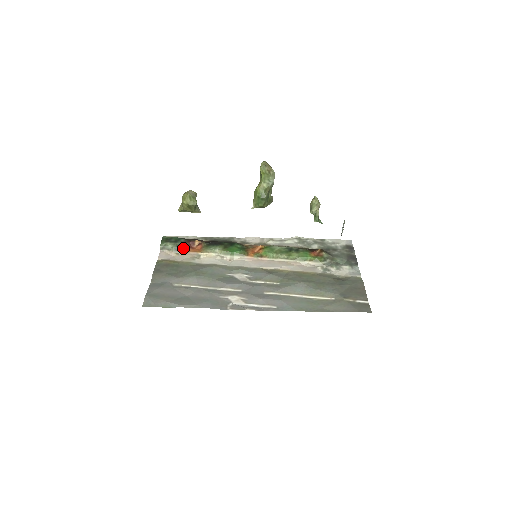
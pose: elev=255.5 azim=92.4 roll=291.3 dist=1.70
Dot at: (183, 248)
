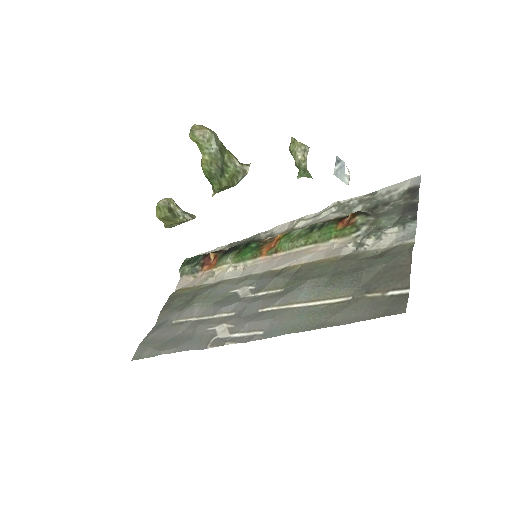
Dot at: (198, 268)
